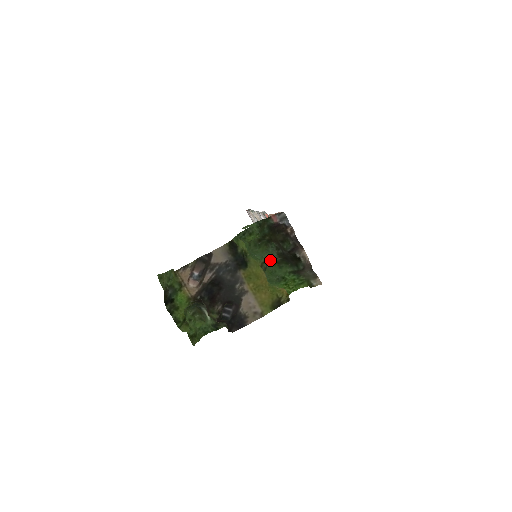
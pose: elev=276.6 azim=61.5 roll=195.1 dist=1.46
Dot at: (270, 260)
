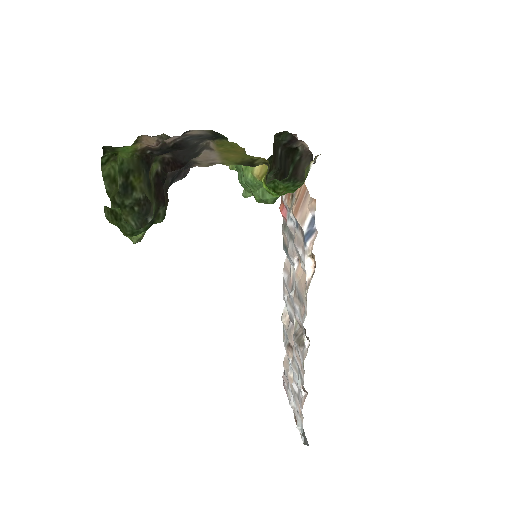
Dot at: occluded
